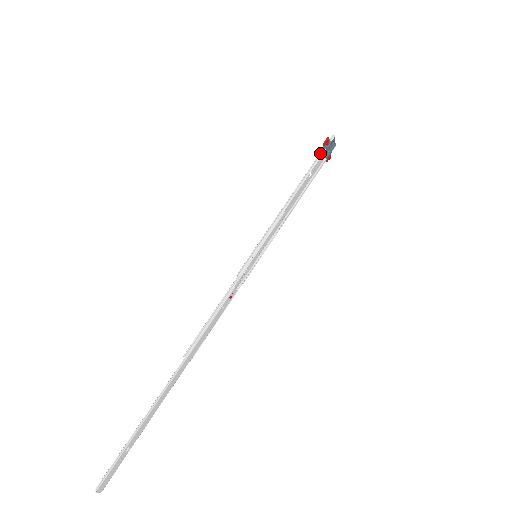
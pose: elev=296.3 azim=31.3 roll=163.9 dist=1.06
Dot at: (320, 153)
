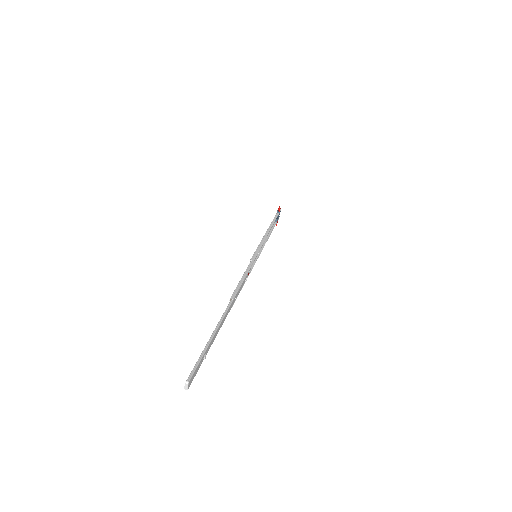
Dot at: (276, 214)
